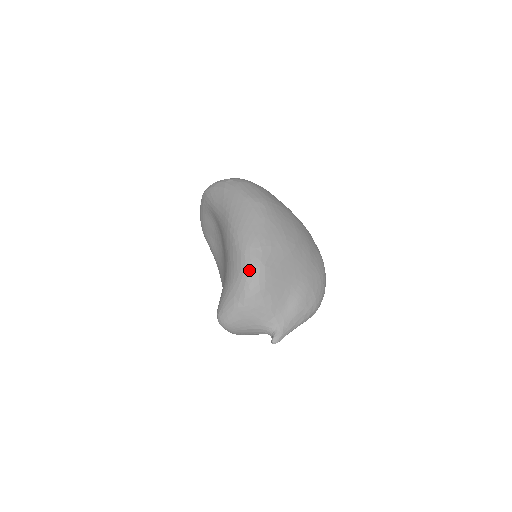
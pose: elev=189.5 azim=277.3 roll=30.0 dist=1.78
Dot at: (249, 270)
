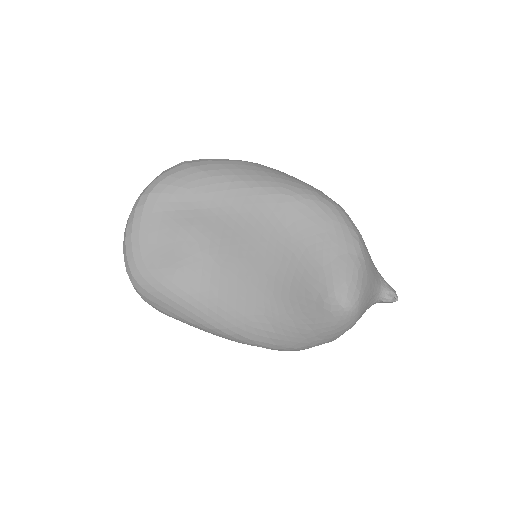
Dot at: (341, 213)
